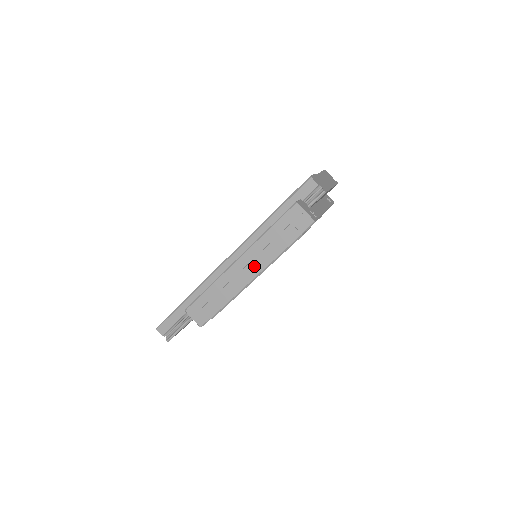
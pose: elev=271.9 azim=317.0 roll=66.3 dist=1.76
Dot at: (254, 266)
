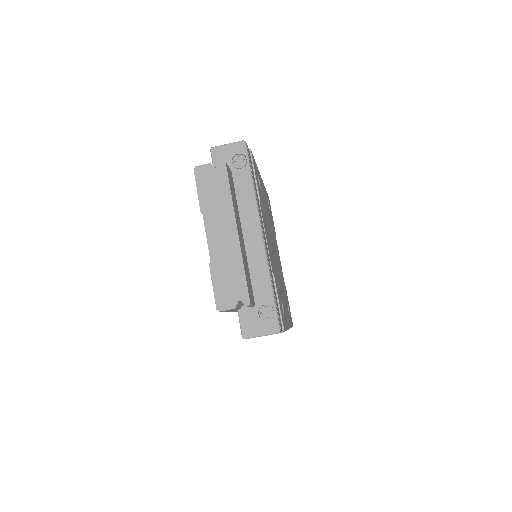
Dot at: occluded
